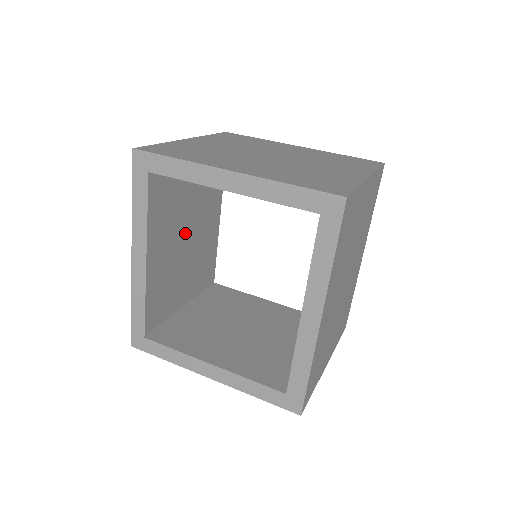
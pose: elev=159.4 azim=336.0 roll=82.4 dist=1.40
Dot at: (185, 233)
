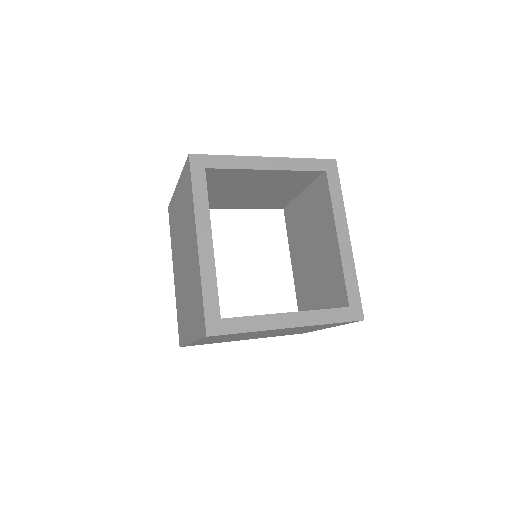
Dot at: occluded
